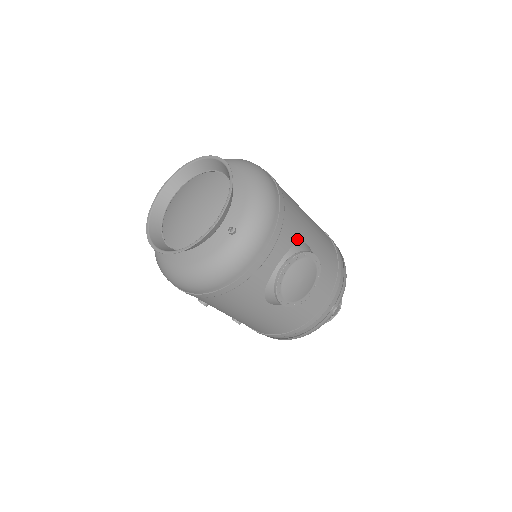
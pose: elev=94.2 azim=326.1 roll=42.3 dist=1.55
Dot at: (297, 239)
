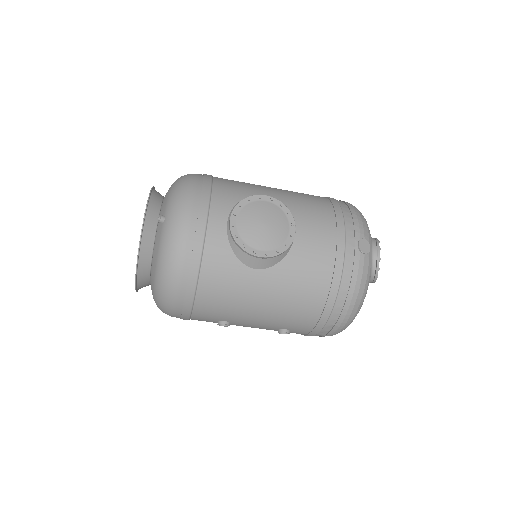
Dot at: (242, 197)
